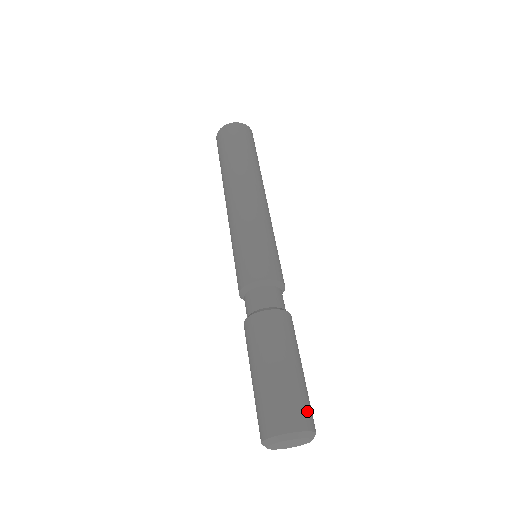
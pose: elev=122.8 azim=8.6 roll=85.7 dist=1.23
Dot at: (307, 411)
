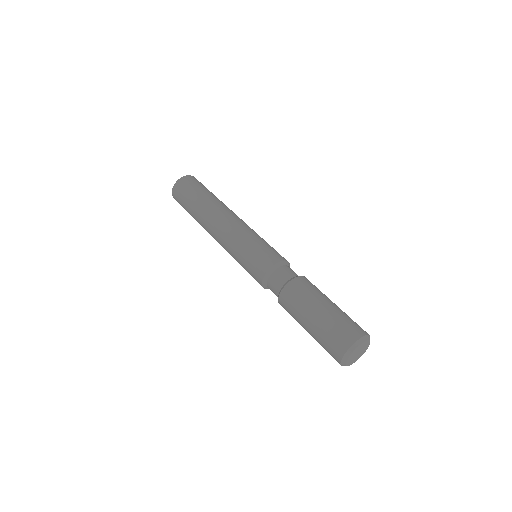
Dot at: (348, 329)
